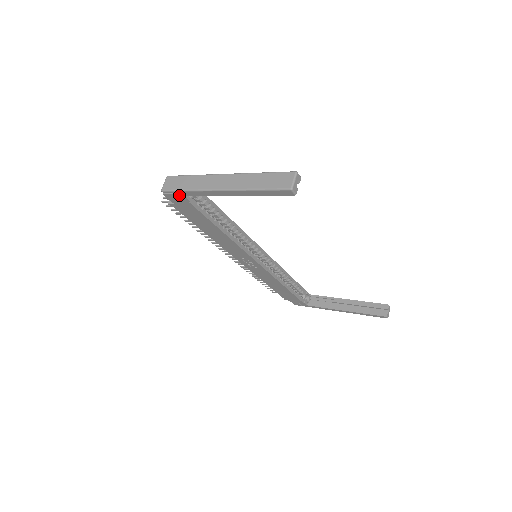
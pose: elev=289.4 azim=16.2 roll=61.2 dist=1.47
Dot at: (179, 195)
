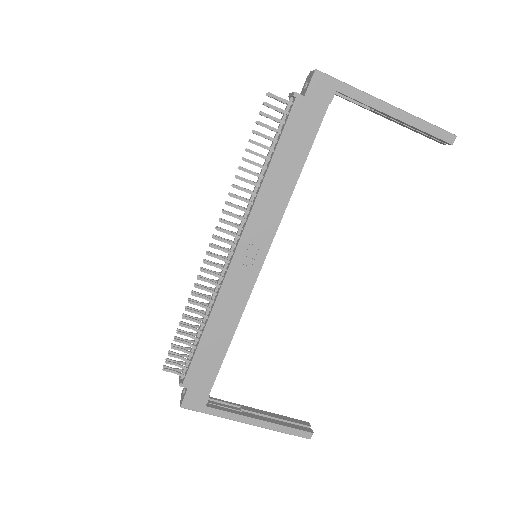
Dot at: (331, 87)
